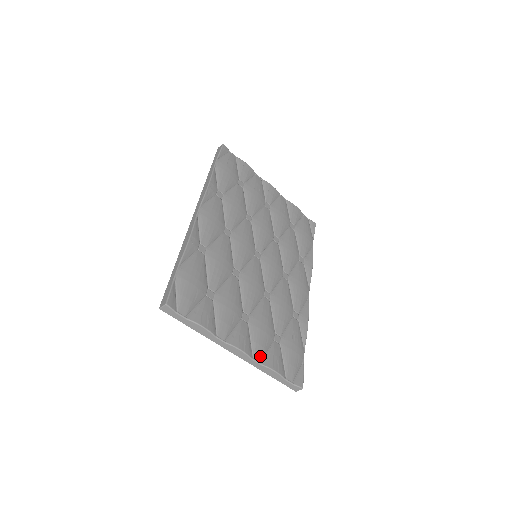
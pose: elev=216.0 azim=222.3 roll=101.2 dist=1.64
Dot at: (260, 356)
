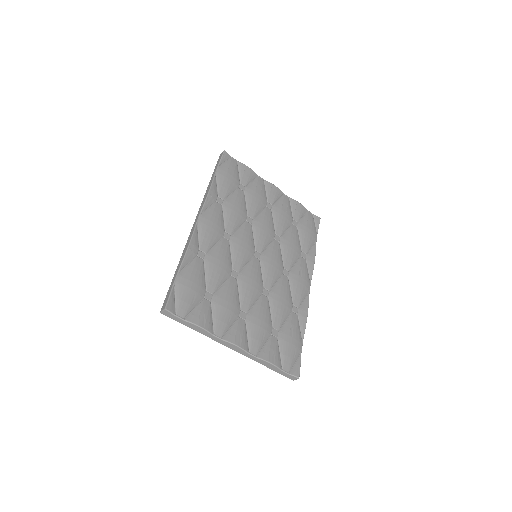
Dot at: (256, 350)
